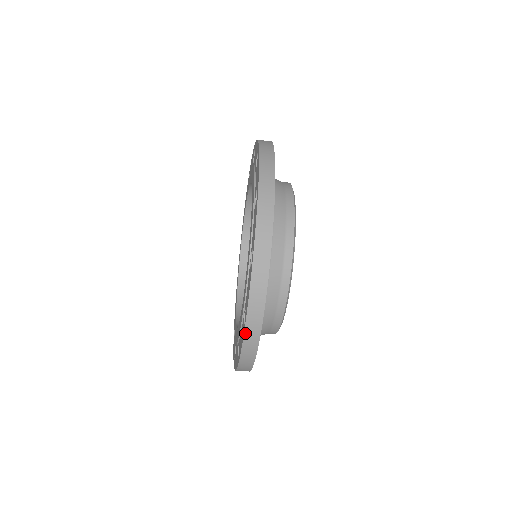
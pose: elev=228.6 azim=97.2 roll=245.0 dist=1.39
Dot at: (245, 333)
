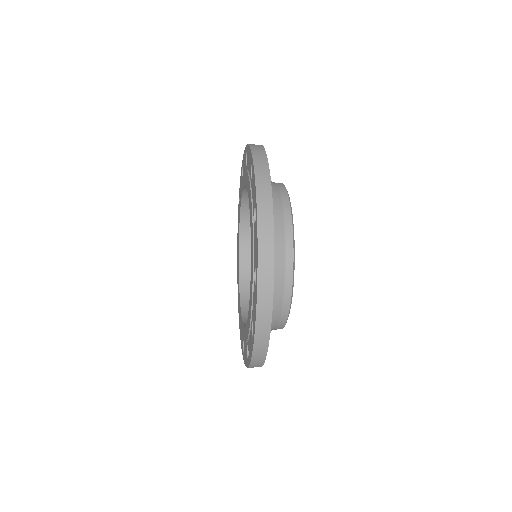
Dot at: (254, 344)
